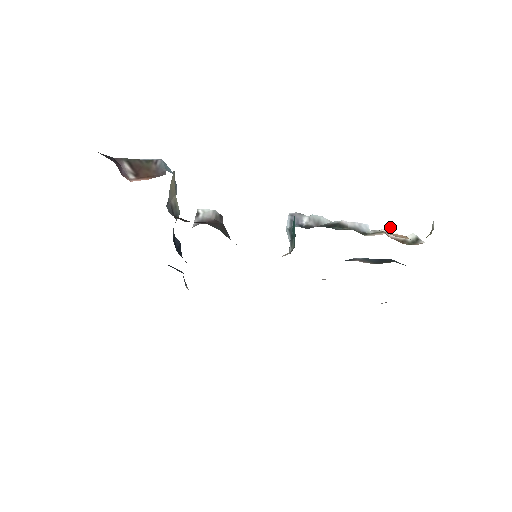
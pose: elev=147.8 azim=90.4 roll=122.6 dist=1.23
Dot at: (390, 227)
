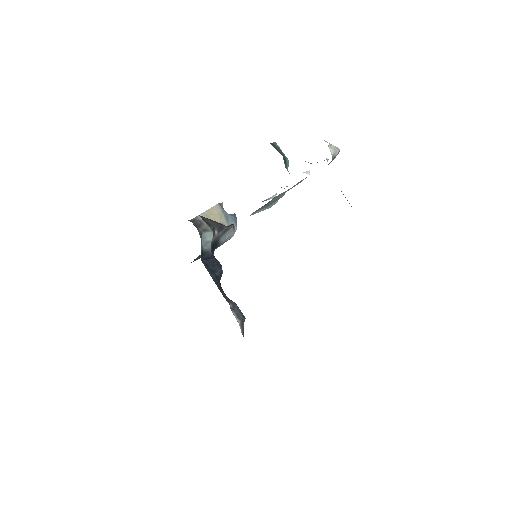
Dot at: occluded
